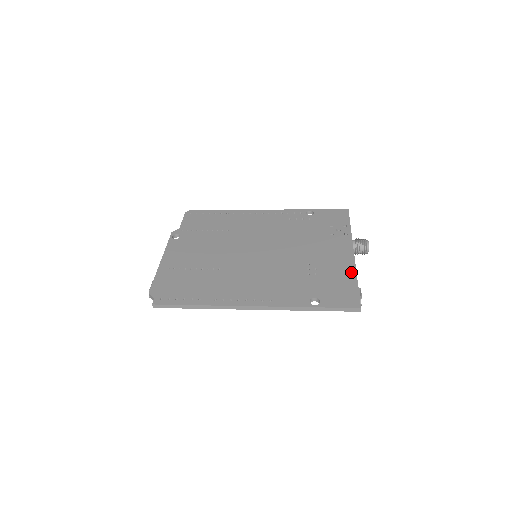
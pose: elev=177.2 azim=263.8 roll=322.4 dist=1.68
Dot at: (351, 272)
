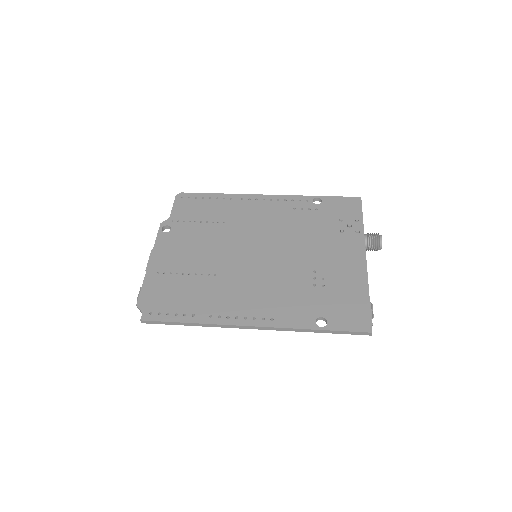
Dot at: (362, 284)
